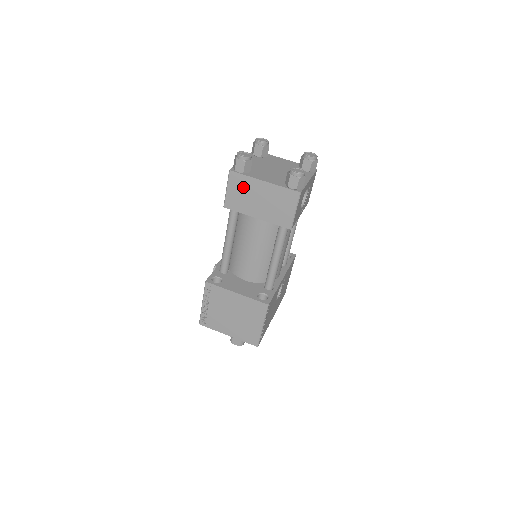
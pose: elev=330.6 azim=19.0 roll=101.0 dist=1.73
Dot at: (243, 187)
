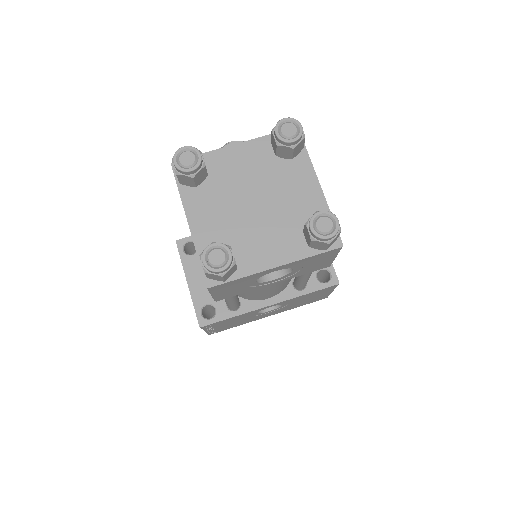
Dot at: occluded
